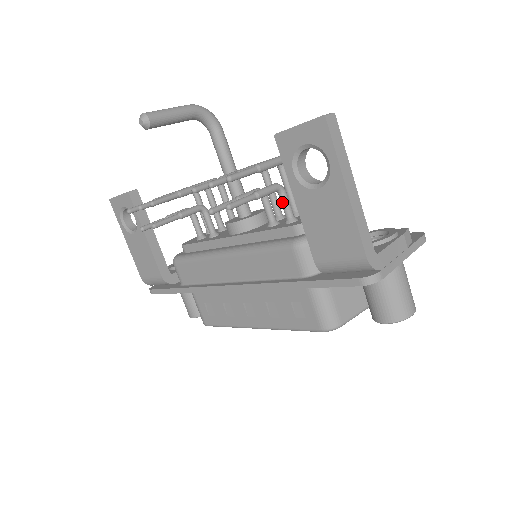
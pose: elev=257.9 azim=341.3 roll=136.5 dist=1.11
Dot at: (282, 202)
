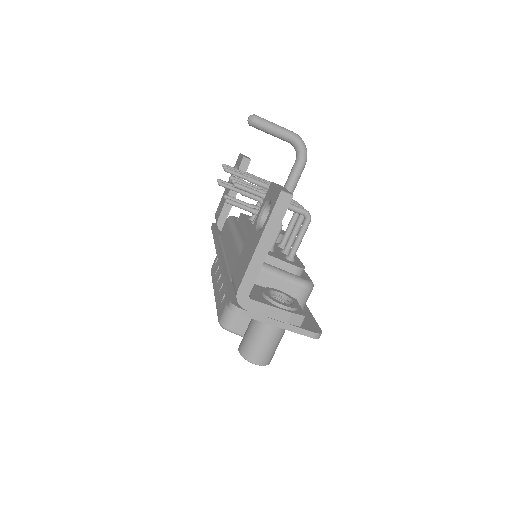
Dot at: occluded
